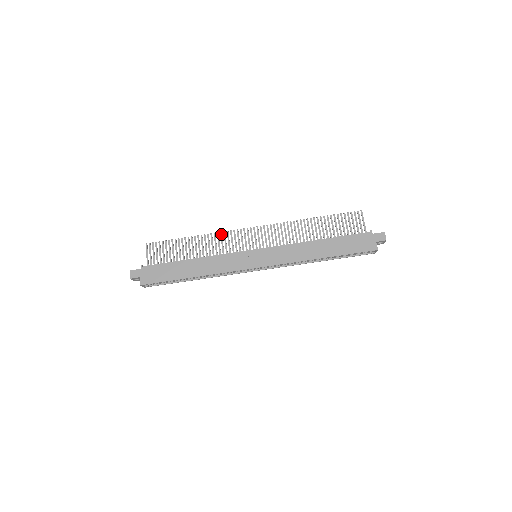
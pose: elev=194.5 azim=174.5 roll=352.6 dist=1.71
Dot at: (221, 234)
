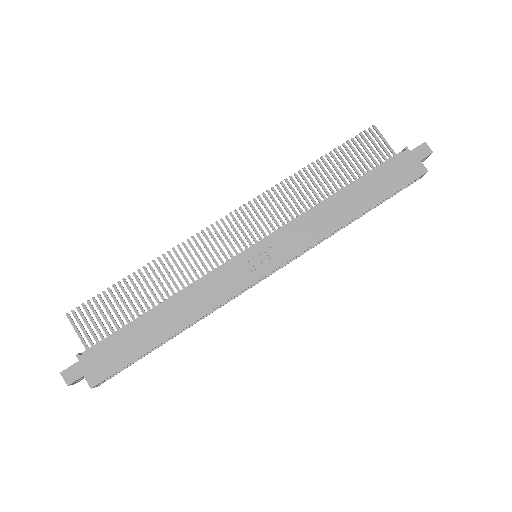
Dot at: (184, 246)
